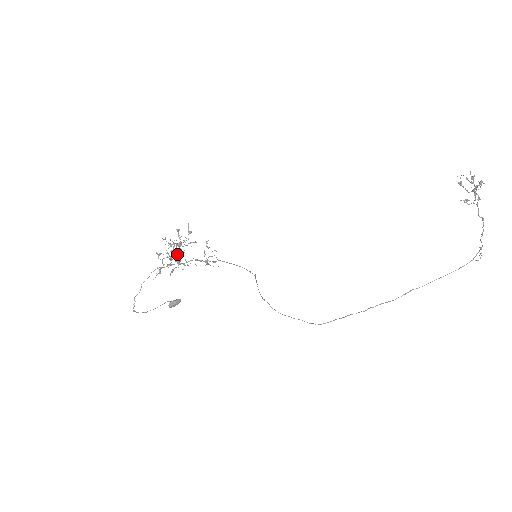
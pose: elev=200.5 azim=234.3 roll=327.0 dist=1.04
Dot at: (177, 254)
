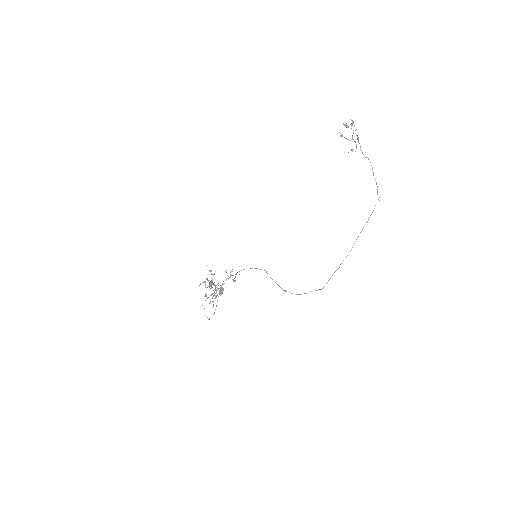
Dot at: occluded
